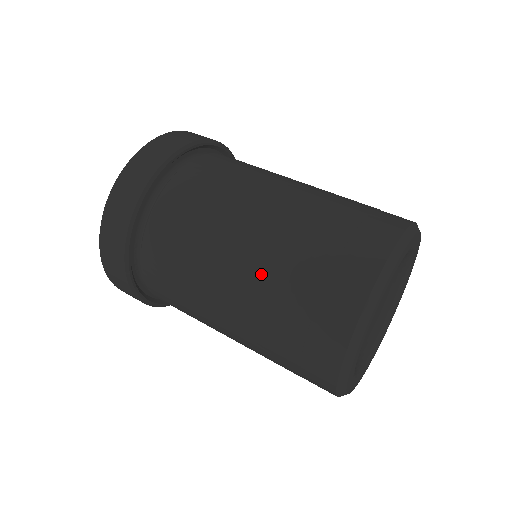
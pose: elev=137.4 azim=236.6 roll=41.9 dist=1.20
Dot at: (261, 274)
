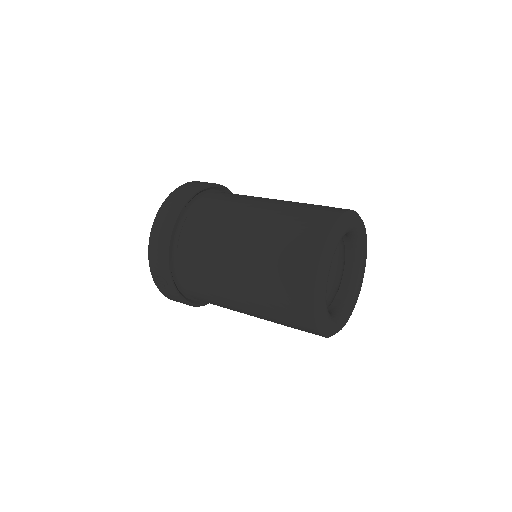
Dot at: (274, 212)
